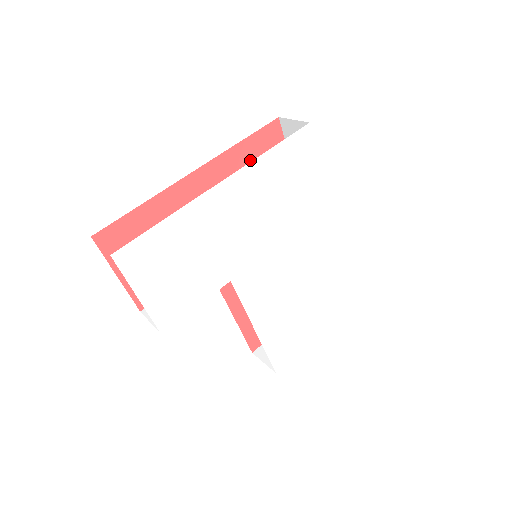
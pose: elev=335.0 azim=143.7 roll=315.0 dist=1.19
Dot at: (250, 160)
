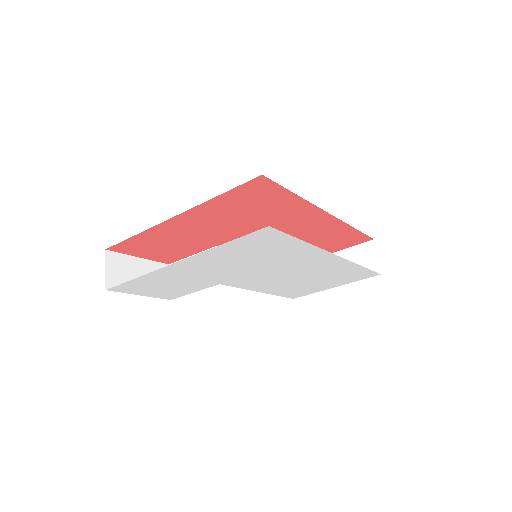
Dot at: (236, 202)
